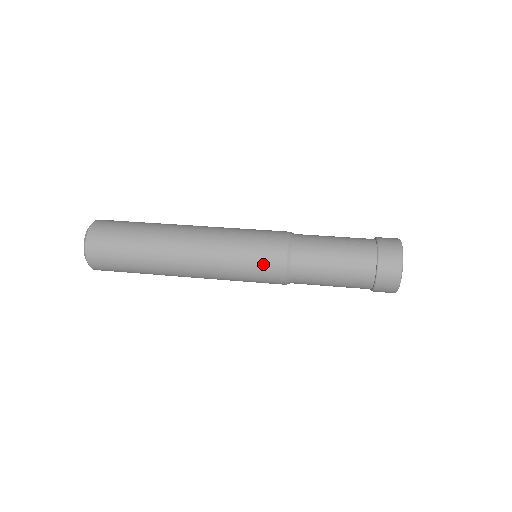
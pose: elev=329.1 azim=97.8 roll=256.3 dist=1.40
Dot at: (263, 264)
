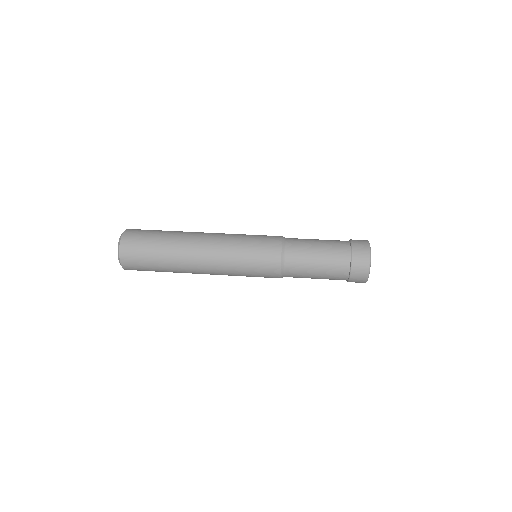
Dot at: (263, 260)
